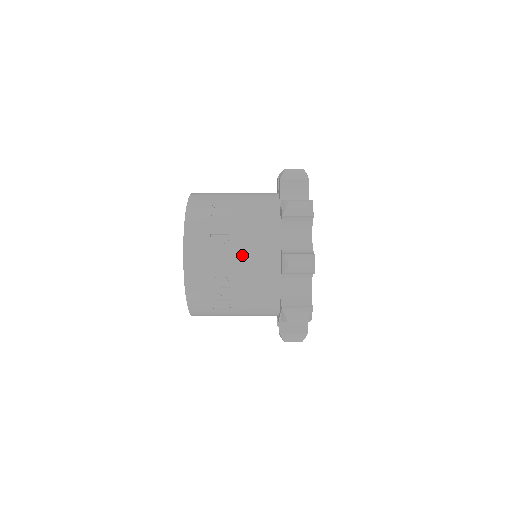
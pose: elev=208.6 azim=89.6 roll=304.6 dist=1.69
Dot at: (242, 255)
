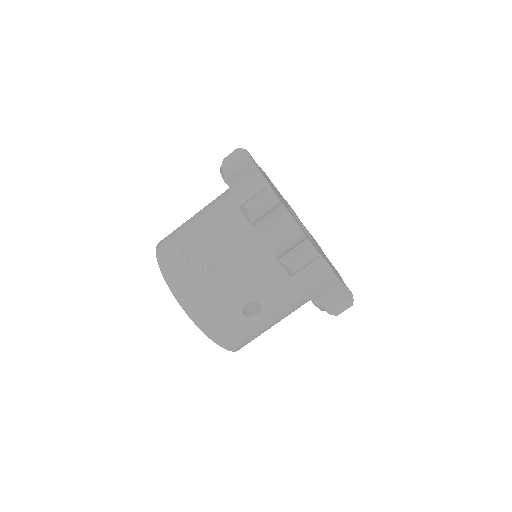
Dot at: (202, 214)
